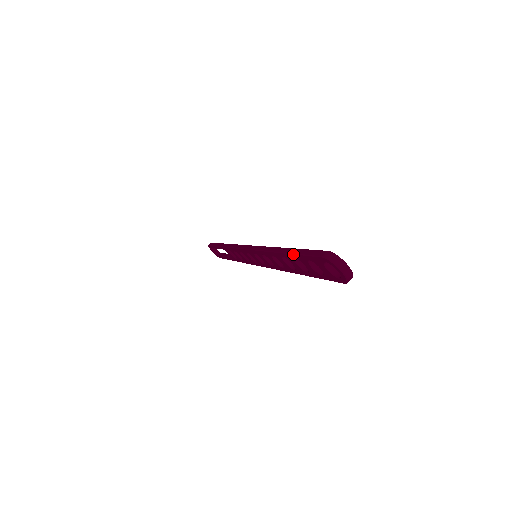
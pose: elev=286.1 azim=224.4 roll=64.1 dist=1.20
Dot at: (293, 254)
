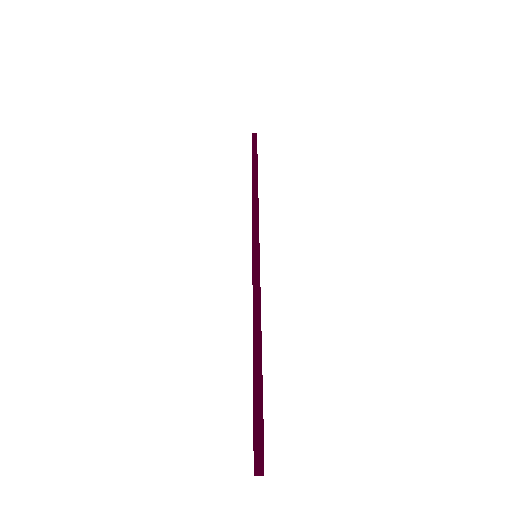
Dot at: (253, 374)
